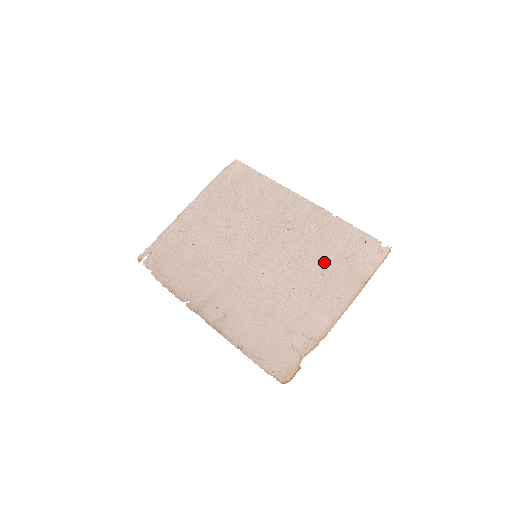
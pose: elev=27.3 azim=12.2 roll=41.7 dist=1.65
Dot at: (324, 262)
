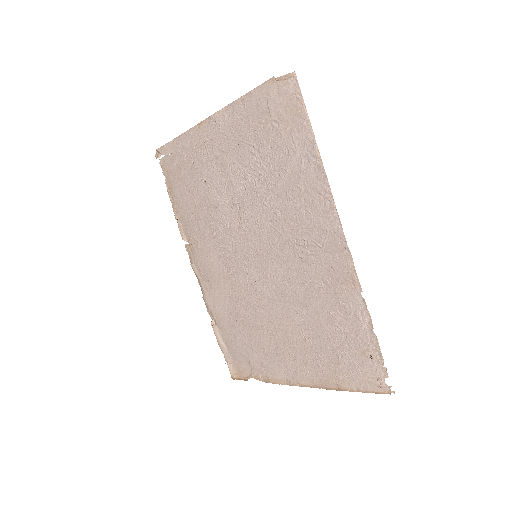
Dot at: (314, 331)
